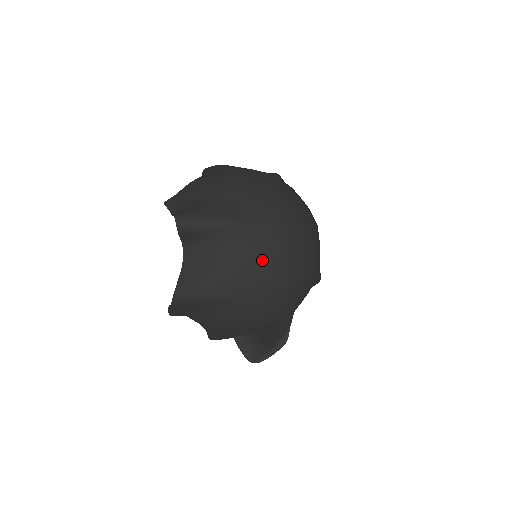
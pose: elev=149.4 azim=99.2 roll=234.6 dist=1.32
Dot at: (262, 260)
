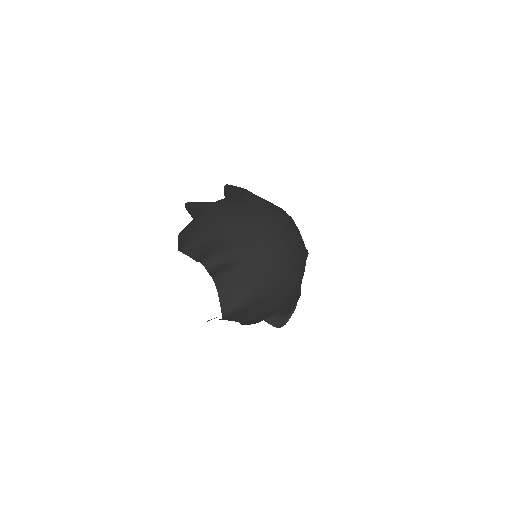
Dot at: (271, 265)
